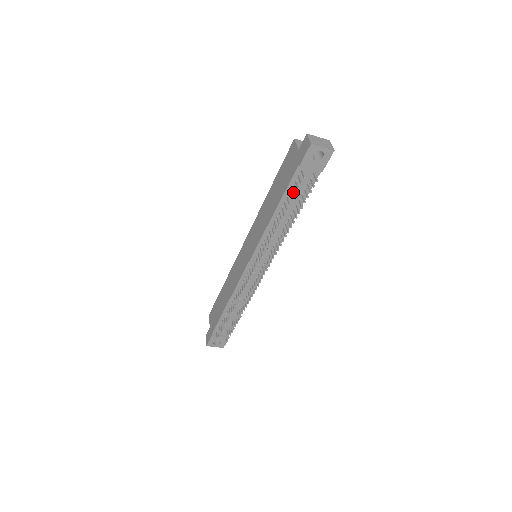
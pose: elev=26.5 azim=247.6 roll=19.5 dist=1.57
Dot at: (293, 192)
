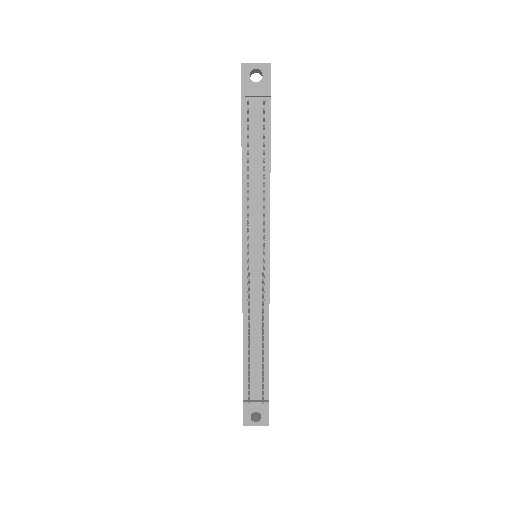
Dot at: (251, 135)
